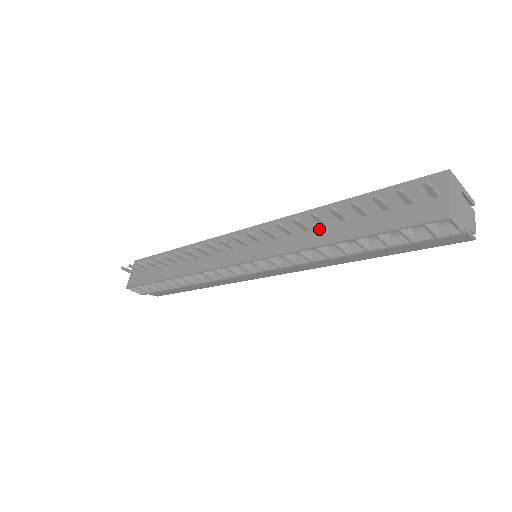
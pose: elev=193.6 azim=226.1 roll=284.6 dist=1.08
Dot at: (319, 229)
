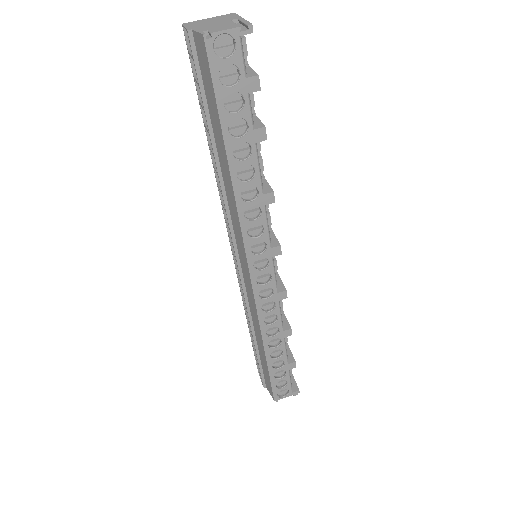
Dot at: occluded
